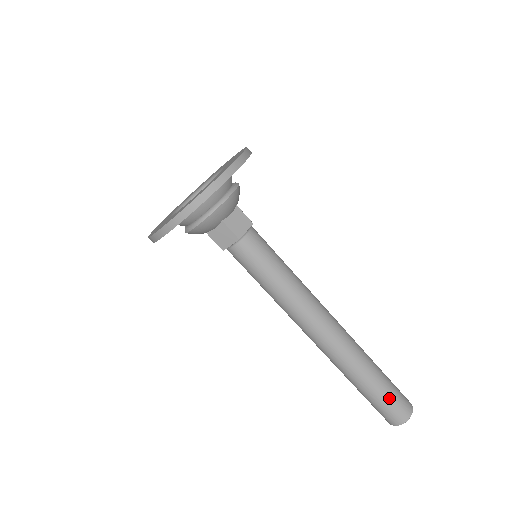
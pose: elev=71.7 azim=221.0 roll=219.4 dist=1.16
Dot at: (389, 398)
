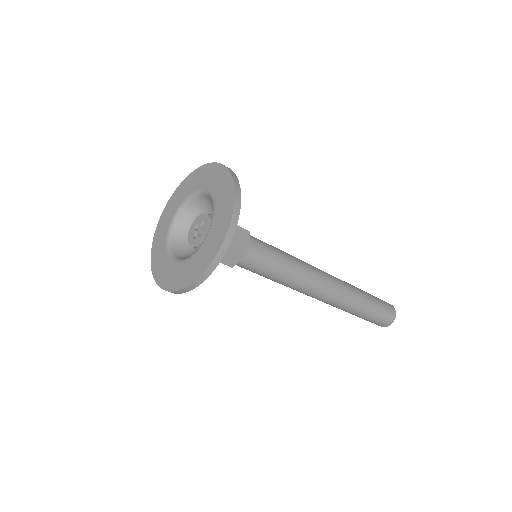
Dot at: (381, 311)
